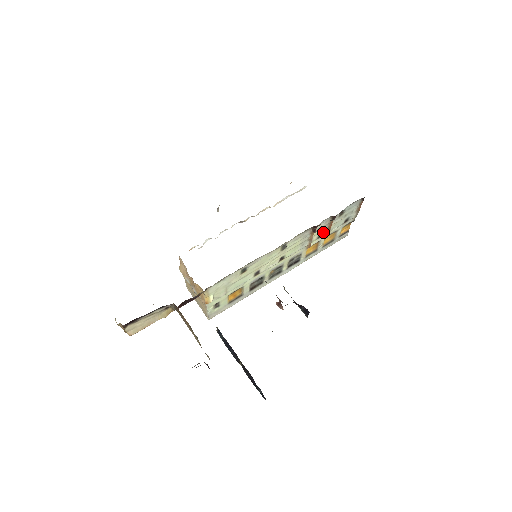
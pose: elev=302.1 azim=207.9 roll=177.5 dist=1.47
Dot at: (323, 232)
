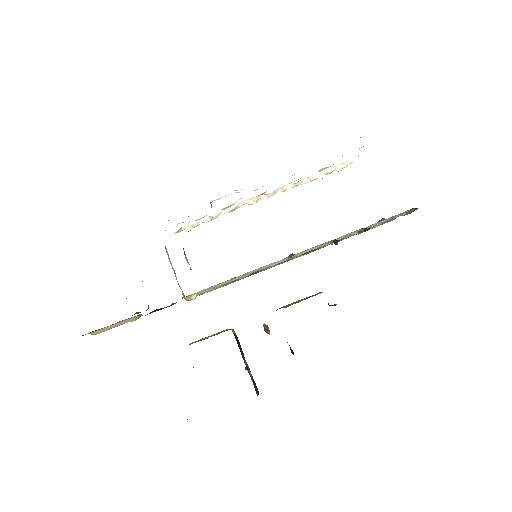
Dot at: occluded
